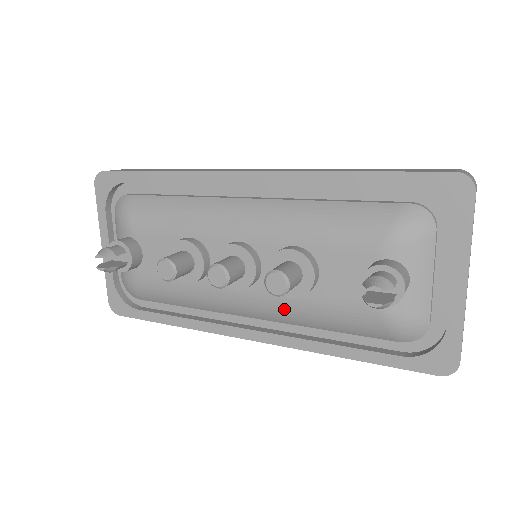
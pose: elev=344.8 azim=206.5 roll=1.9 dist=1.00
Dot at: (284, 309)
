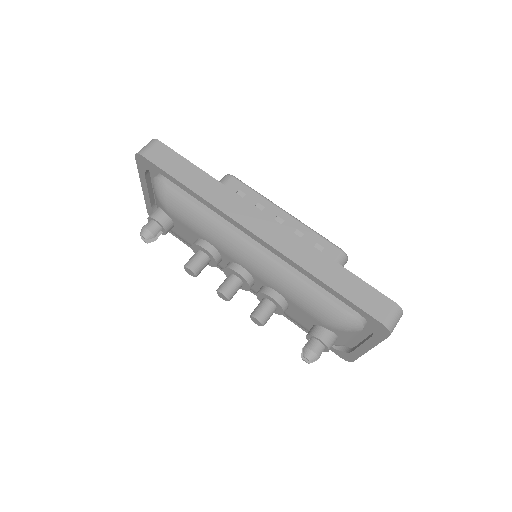
Dot at: occluded
